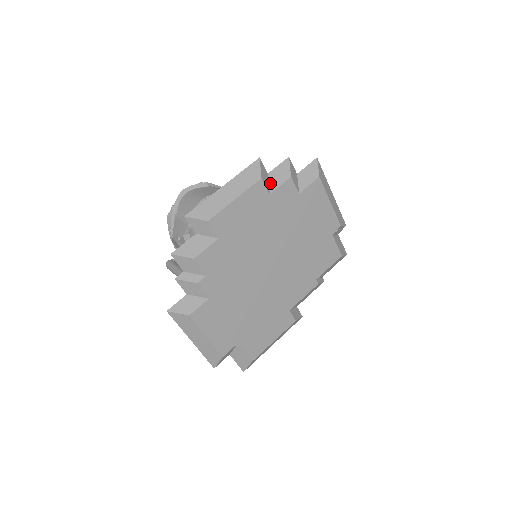
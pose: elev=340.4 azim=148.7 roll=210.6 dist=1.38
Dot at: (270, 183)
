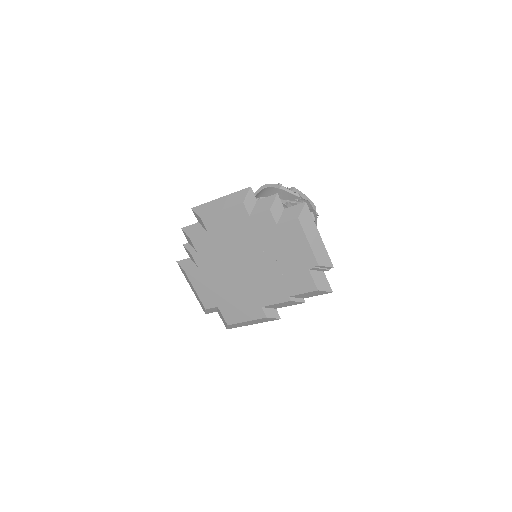
Dot at: (254, 208)
